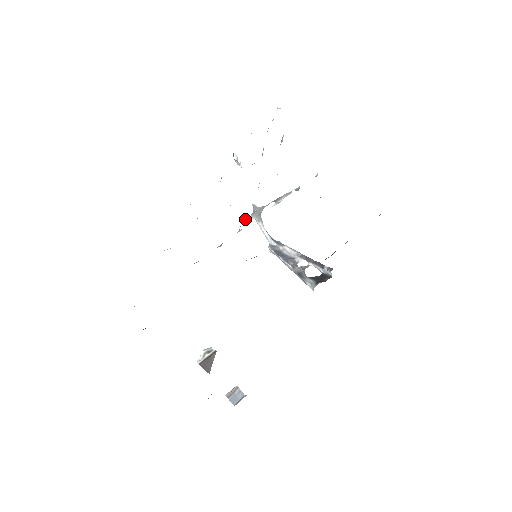
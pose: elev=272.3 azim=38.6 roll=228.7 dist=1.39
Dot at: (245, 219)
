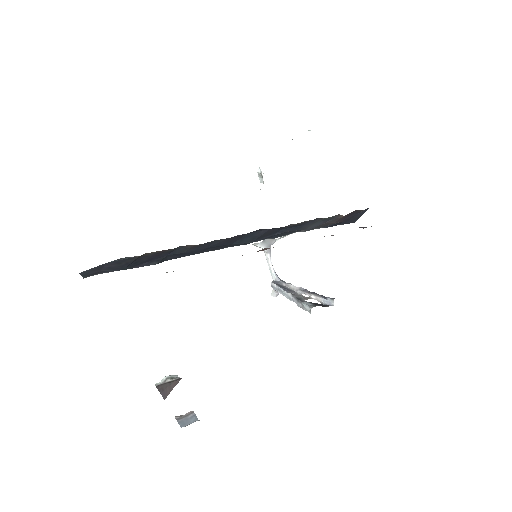
Dot at: (254, 244)
